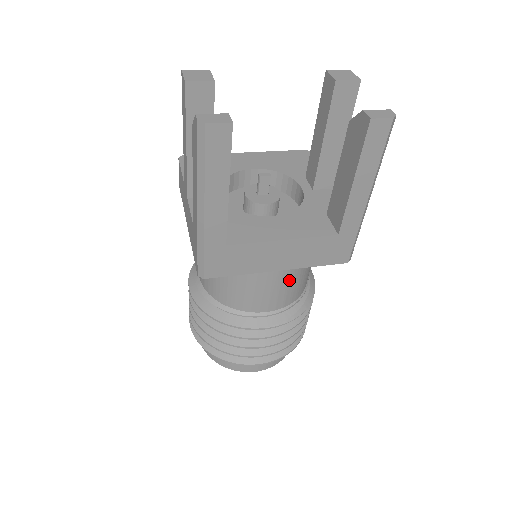
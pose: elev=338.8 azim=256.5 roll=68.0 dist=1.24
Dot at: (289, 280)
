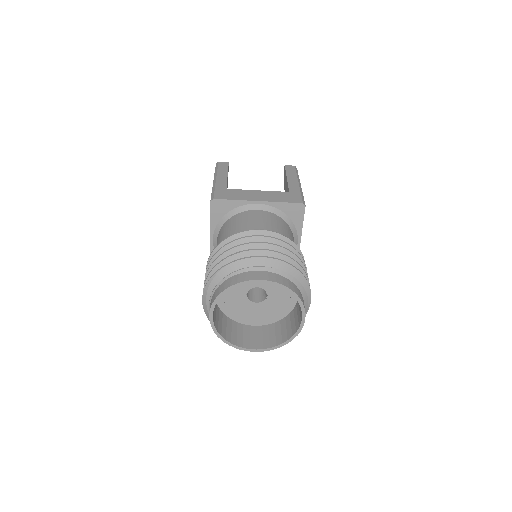
Dot at: (271, 220)
